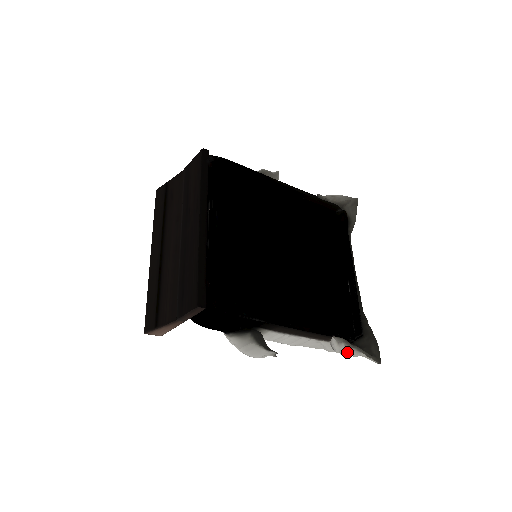
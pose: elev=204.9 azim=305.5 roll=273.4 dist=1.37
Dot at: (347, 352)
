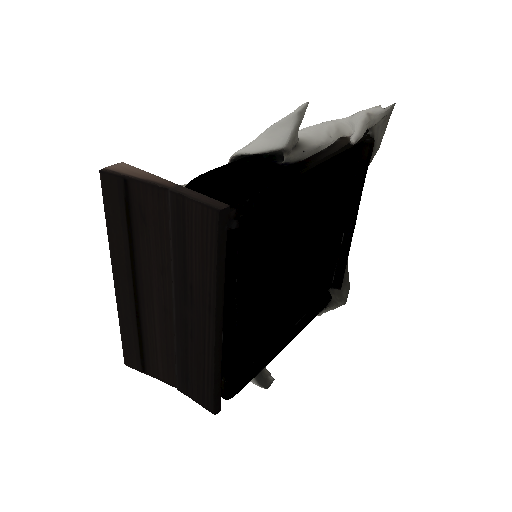
Dot at: occluded
